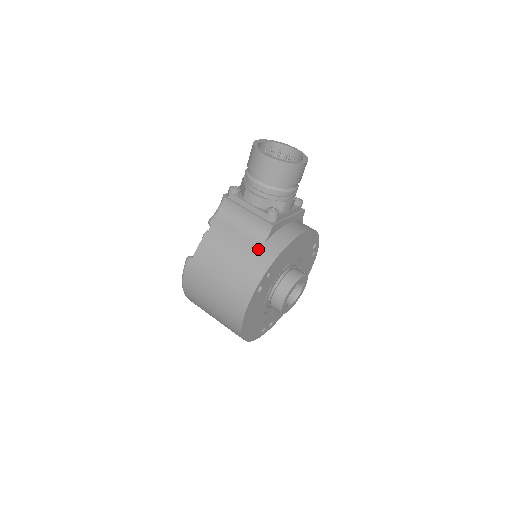
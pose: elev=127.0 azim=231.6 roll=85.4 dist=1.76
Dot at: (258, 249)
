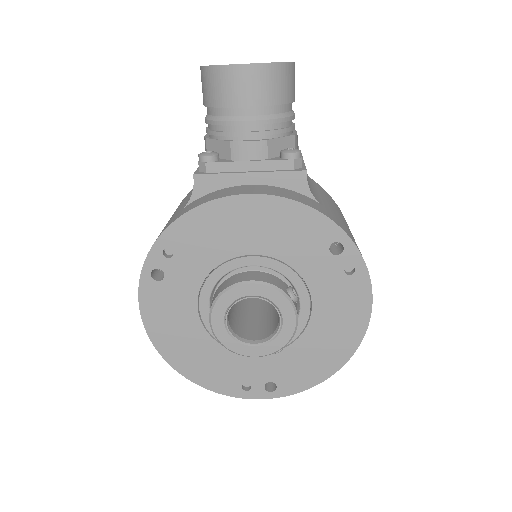
Dot at: (177, 213)
